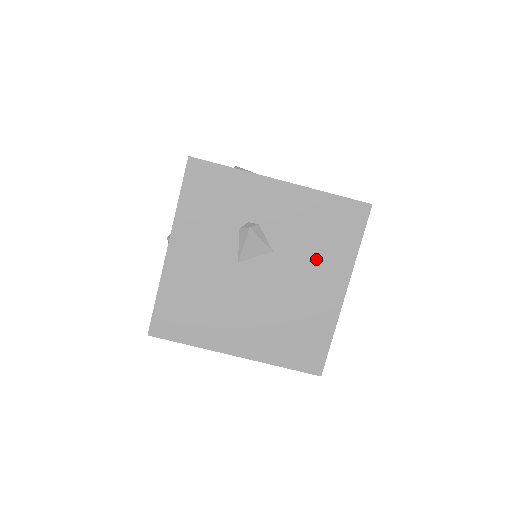
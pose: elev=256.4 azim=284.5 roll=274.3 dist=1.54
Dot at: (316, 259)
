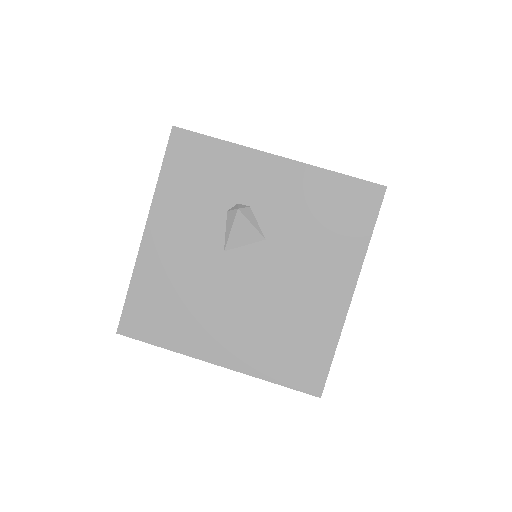
Dot at: (317, 251)
